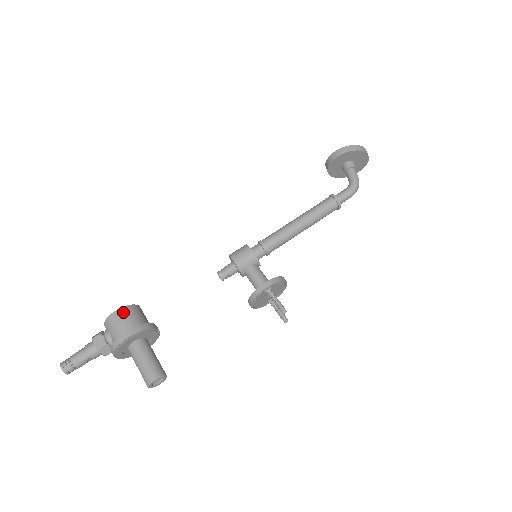
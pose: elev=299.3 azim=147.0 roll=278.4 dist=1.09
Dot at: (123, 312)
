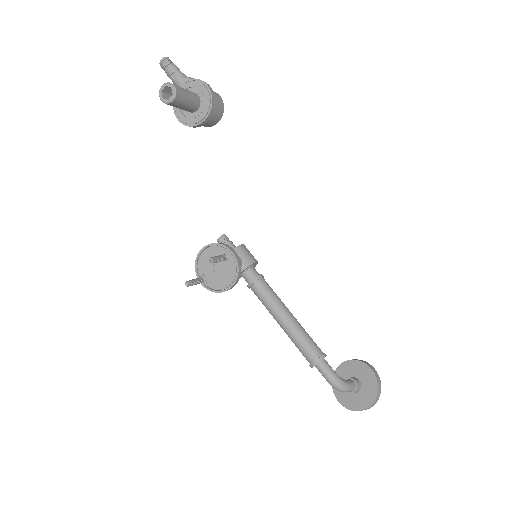
Dot at: (220, 99)
